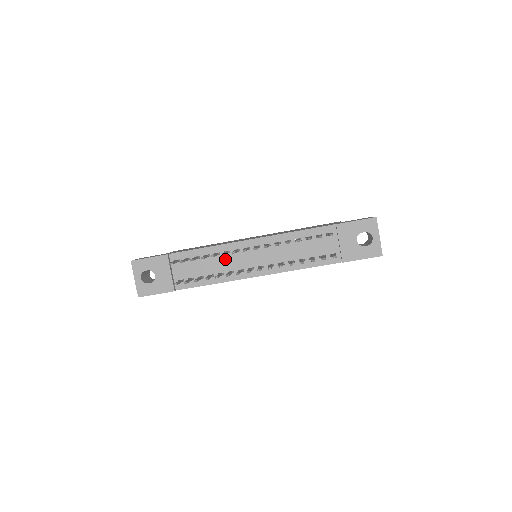
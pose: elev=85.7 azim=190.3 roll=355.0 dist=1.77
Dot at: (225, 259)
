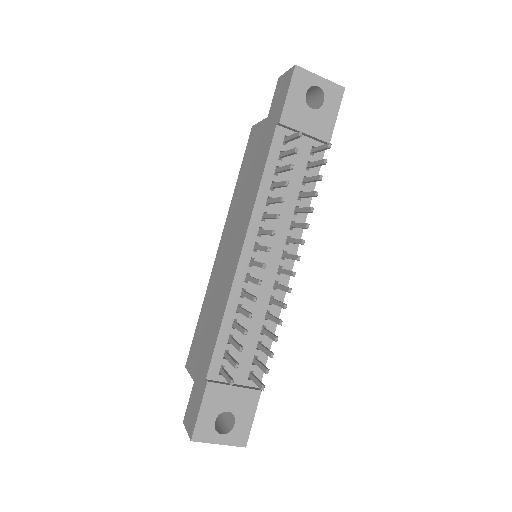
Dot at: occluded
